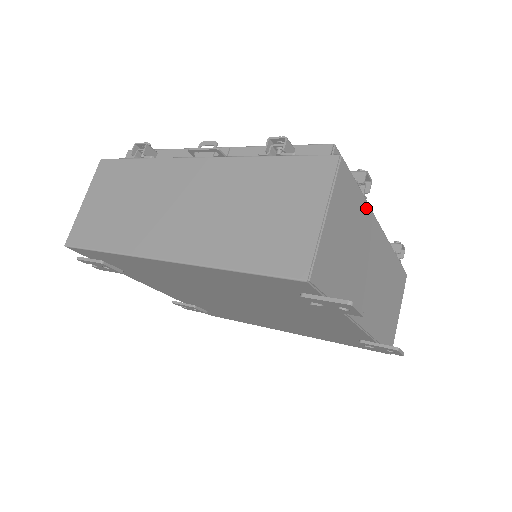
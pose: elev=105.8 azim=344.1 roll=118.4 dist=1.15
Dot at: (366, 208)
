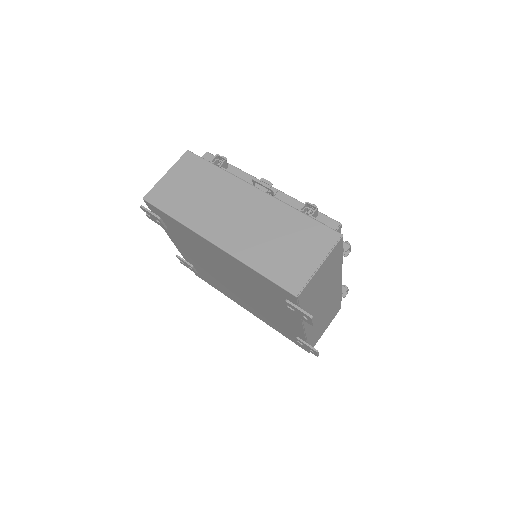
Dot at: (340, 264)
